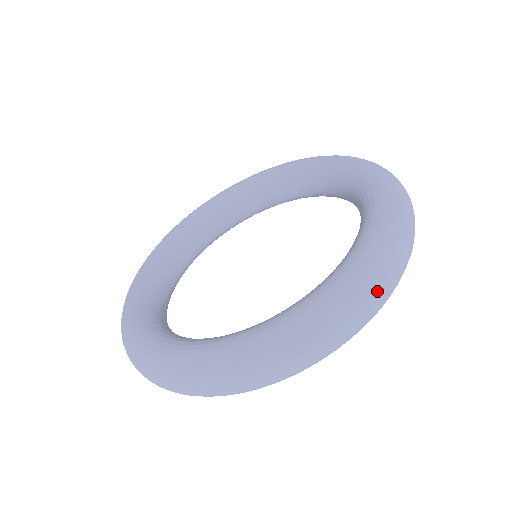
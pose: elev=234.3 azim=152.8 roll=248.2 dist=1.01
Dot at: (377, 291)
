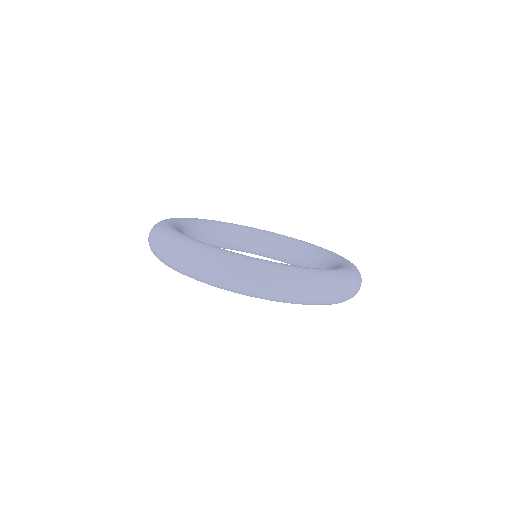
Dot at: occluded
